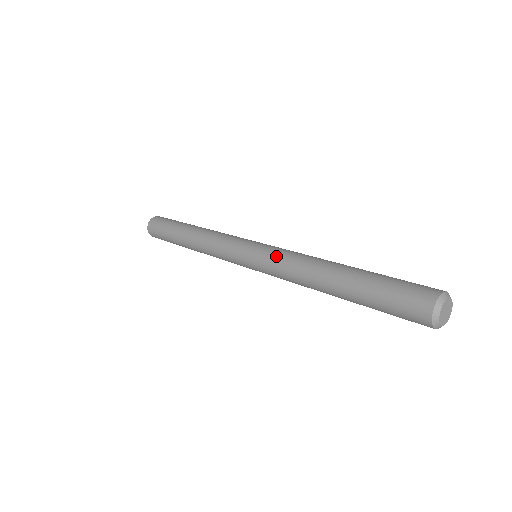
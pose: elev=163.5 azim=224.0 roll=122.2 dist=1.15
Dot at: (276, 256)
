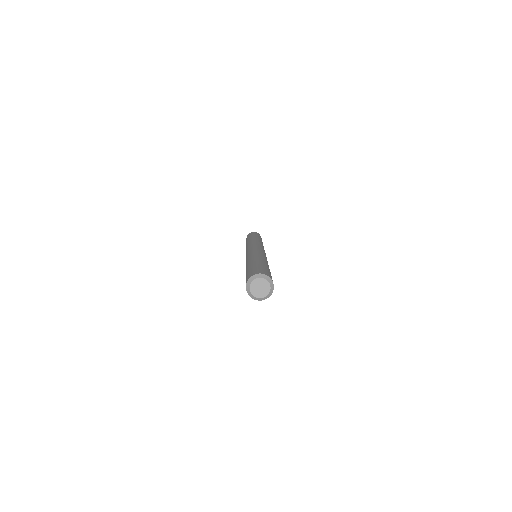
Dot at: (247, 256)
